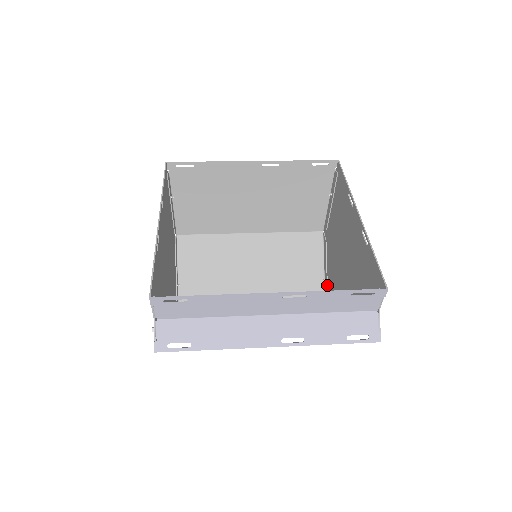
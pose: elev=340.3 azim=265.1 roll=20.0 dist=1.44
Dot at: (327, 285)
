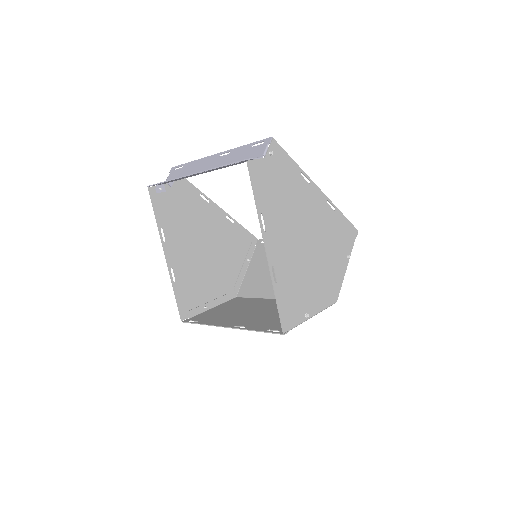
Dot at: (301, 313)
